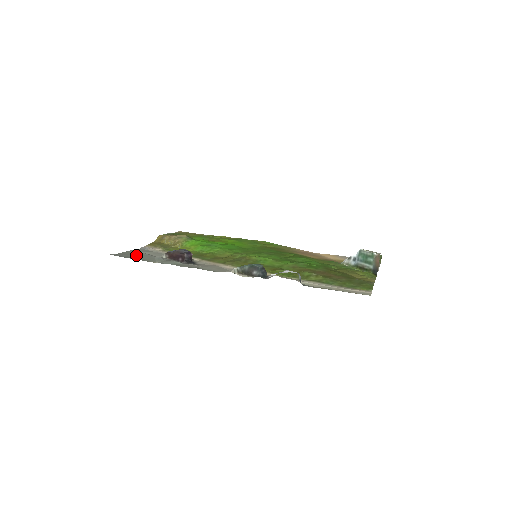
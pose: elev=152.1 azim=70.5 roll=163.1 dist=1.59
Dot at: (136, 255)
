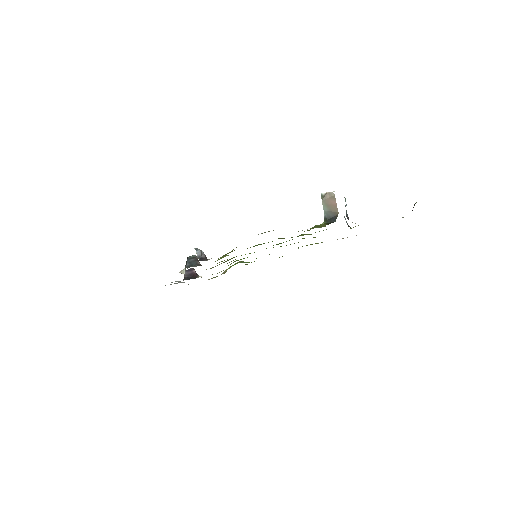
Dot at: occluded
